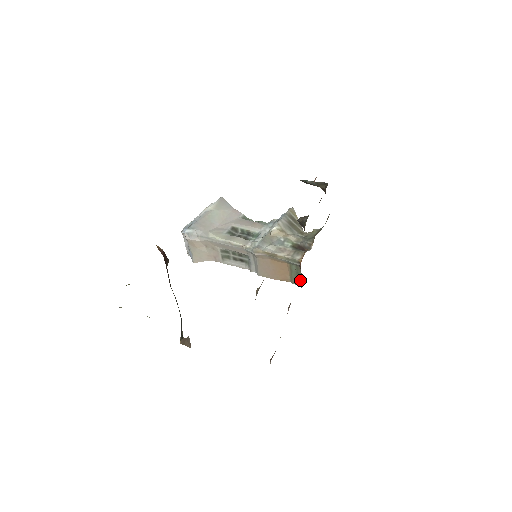
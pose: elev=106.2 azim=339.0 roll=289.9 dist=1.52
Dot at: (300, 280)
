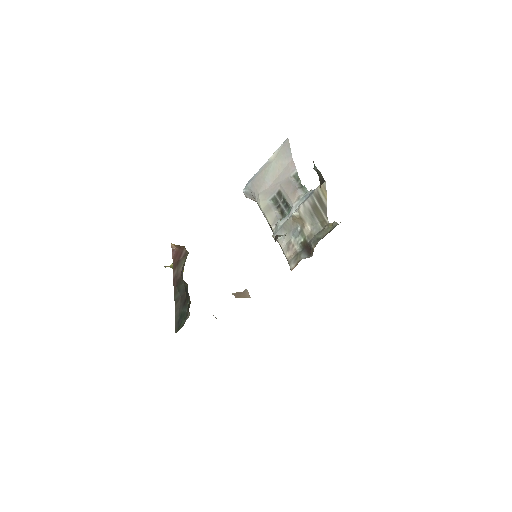
Dot at: occluded
